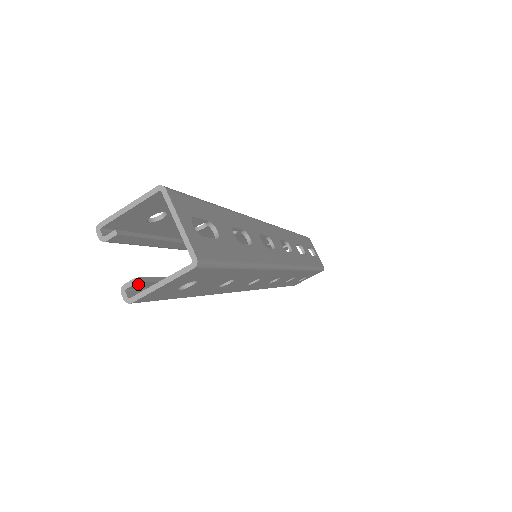
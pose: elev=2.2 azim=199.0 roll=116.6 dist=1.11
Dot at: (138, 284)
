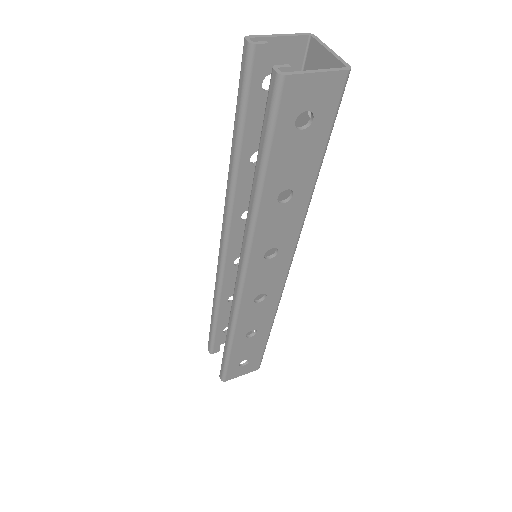
Dot at: occluded
